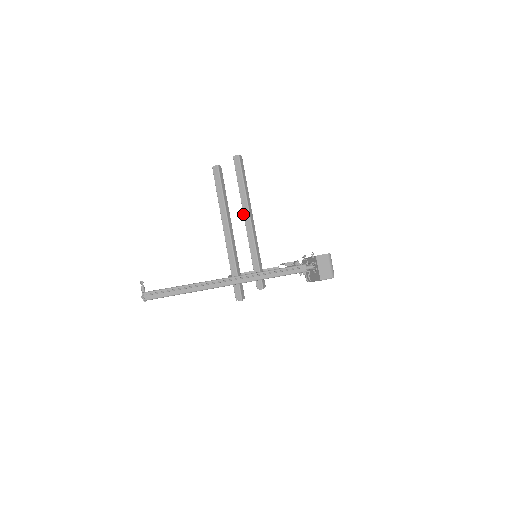
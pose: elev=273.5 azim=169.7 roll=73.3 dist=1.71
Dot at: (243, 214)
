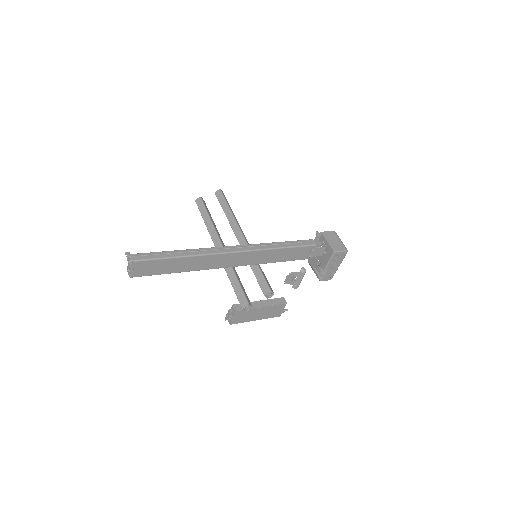
Dot at: (234, 233)
